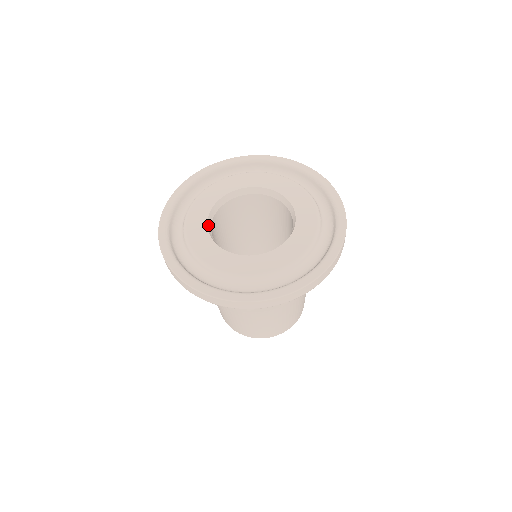
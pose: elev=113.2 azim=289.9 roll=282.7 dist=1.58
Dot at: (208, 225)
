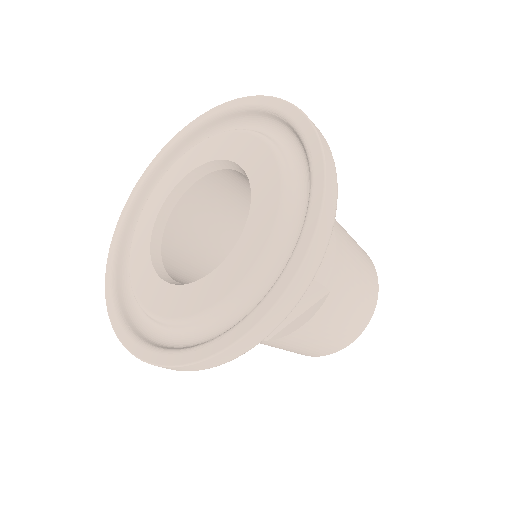
Dot at: (153, 250)
